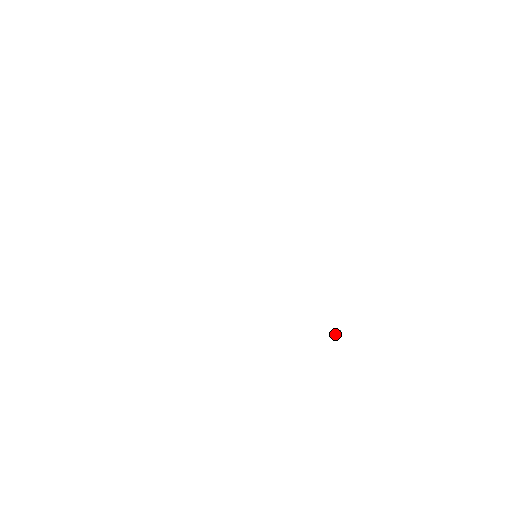
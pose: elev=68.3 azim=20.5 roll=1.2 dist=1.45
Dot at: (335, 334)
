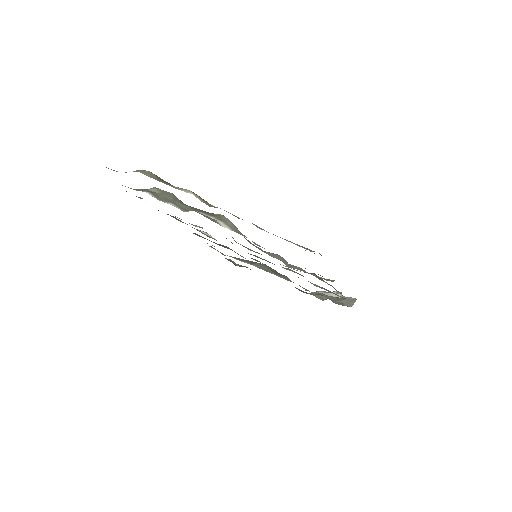
Dot at: (332, 293)
